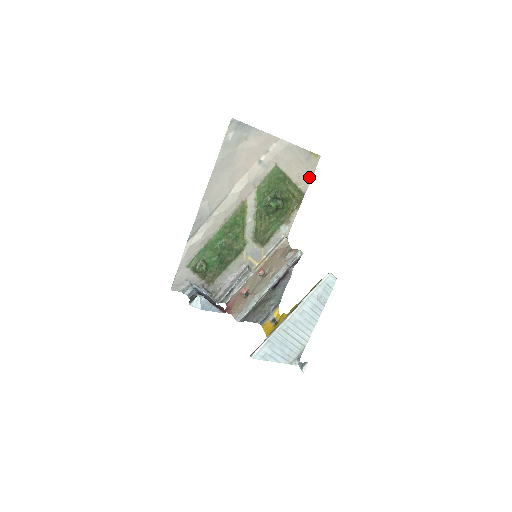
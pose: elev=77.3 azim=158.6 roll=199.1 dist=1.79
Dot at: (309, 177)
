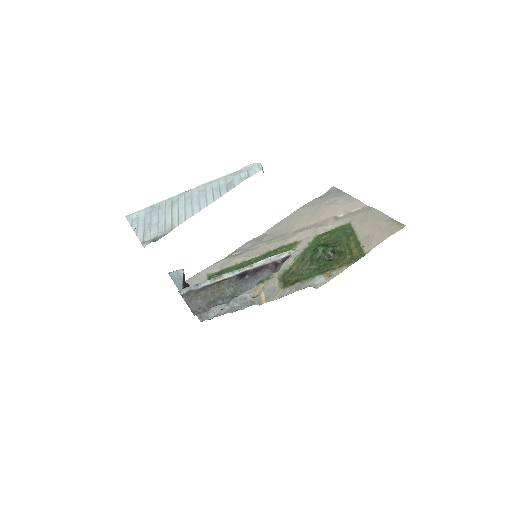
Dot at: (380, 240)
